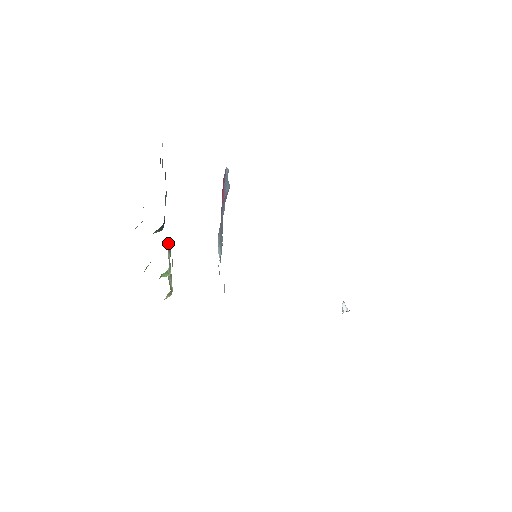
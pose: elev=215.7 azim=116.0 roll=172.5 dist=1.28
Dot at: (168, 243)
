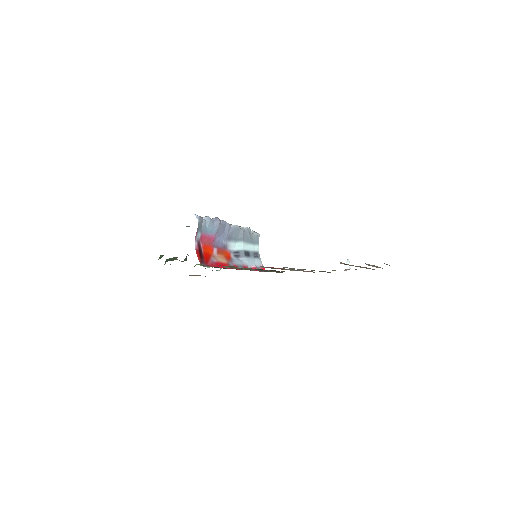
Dot at: occluded
